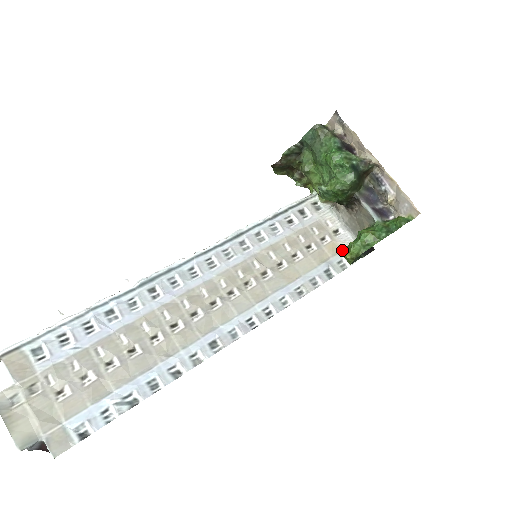
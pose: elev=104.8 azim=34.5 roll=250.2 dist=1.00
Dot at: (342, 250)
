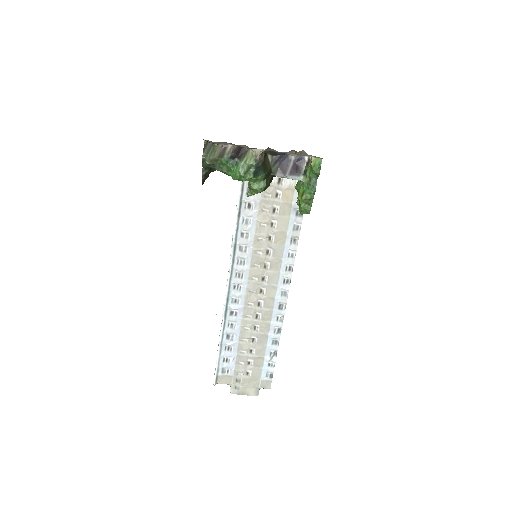
Dot at: (294, 190)
